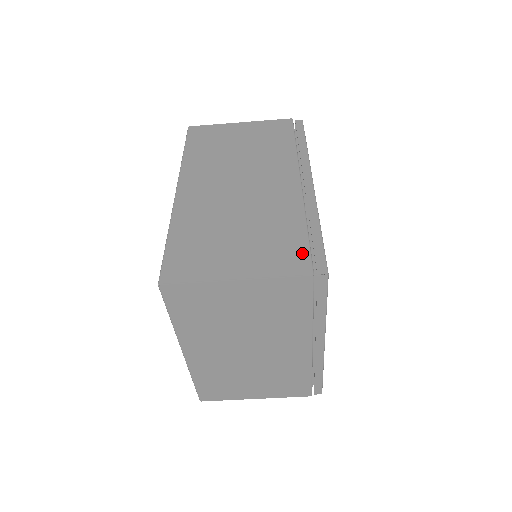
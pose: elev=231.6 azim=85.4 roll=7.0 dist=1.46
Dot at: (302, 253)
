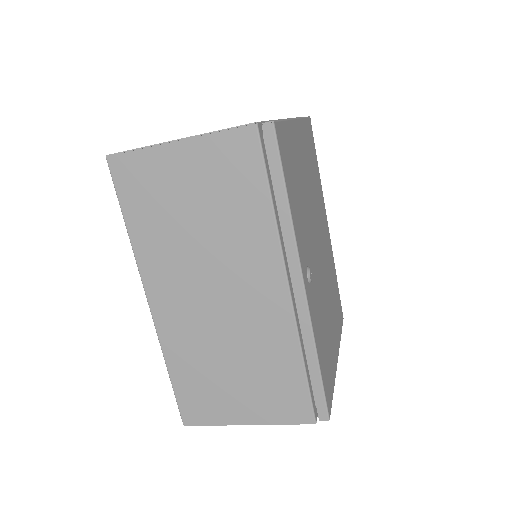
Dot at: (302, 400)
